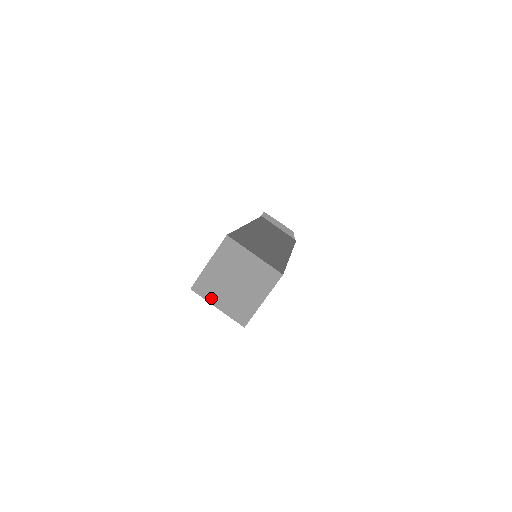
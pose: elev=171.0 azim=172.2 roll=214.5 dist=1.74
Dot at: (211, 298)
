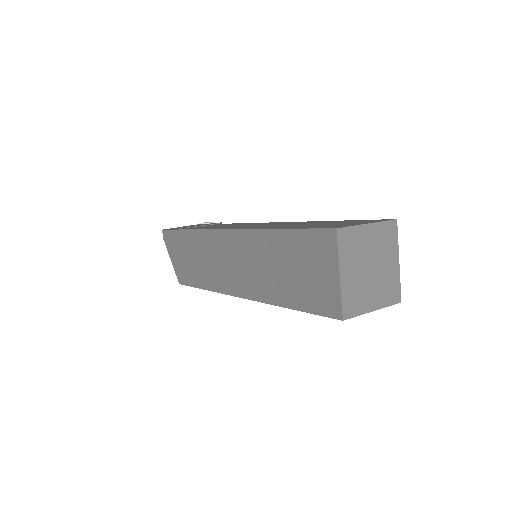
Dot at: (344, 259)
